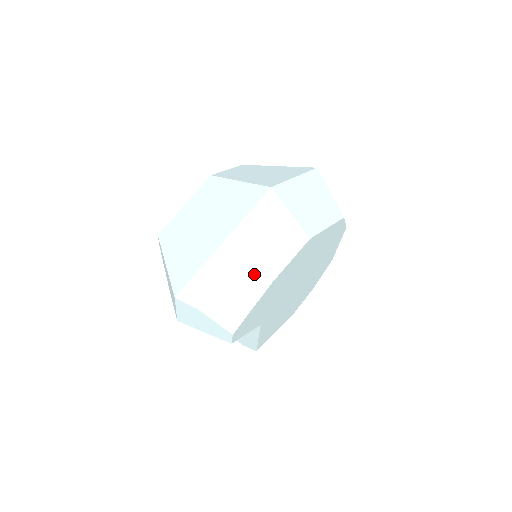
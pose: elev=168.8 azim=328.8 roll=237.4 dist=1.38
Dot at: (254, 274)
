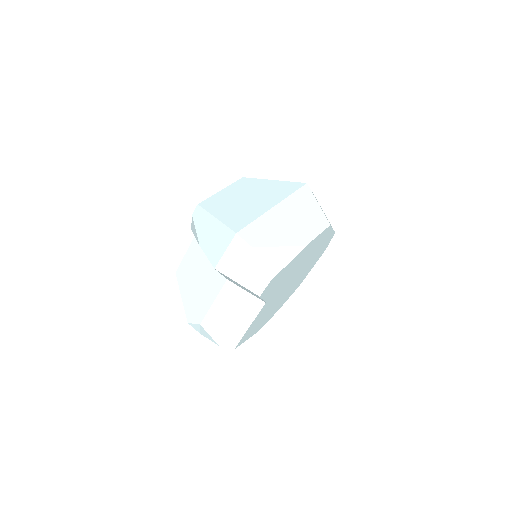
Dot at: (294, 236)
